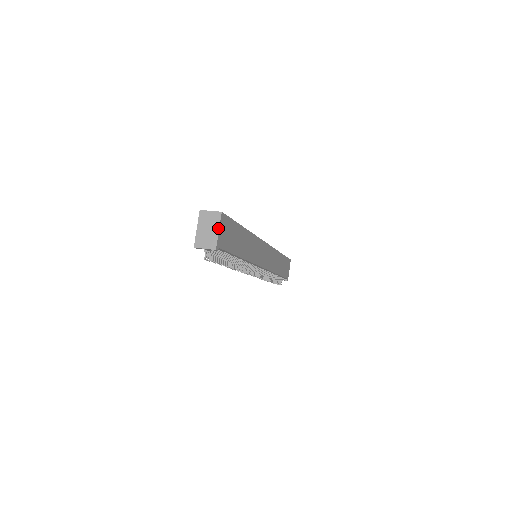
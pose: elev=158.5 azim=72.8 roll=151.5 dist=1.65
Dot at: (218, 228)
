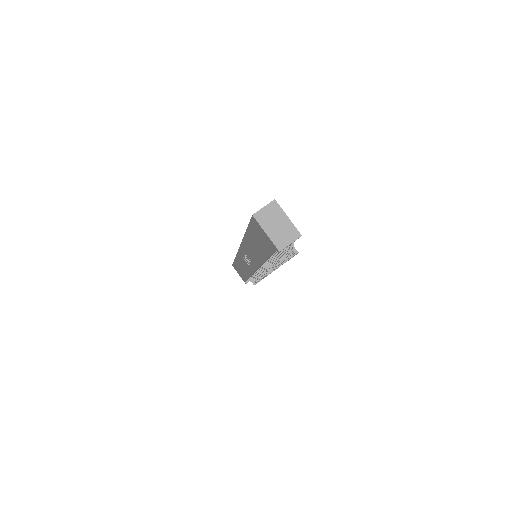
Dot at: (285, 216)
